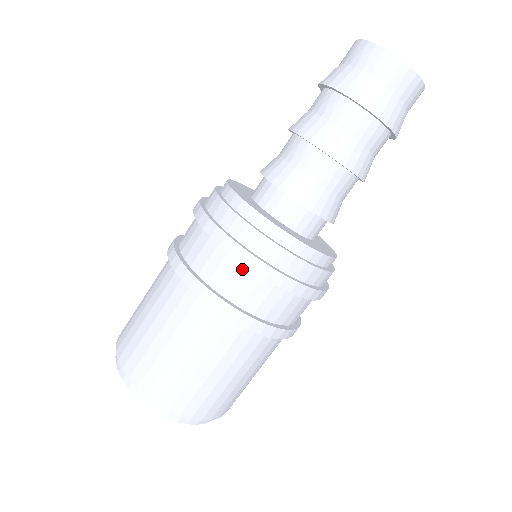
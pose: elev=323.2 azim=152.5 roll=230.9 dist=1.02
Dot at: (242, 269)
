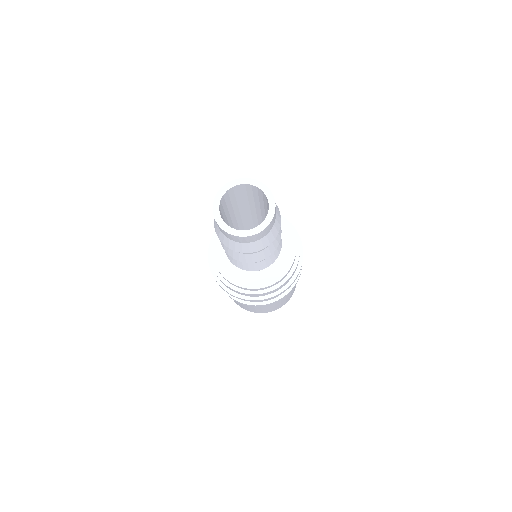
Dot at: occluded
